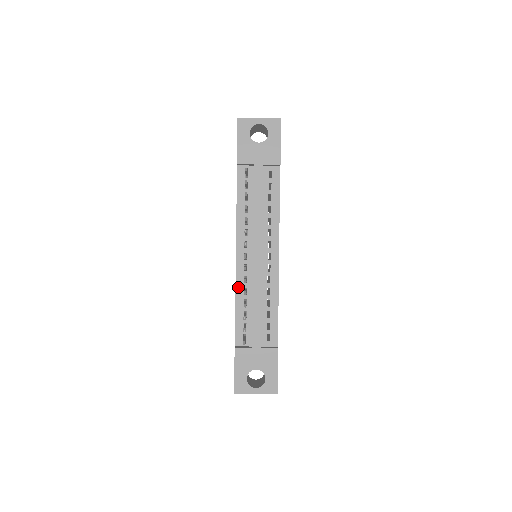
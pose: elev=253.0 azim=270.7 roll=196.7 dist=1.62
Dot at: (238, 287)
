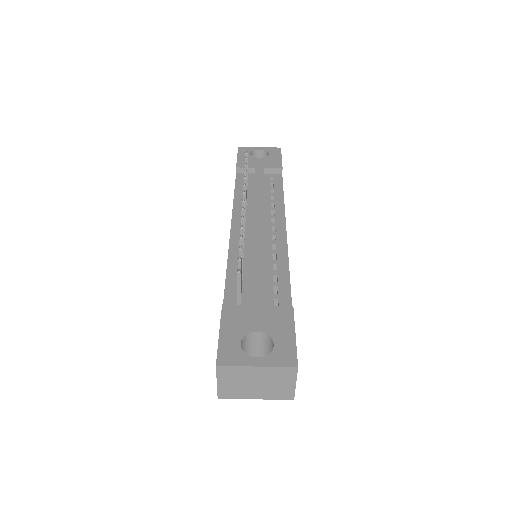
Dot at: (232, 252)
